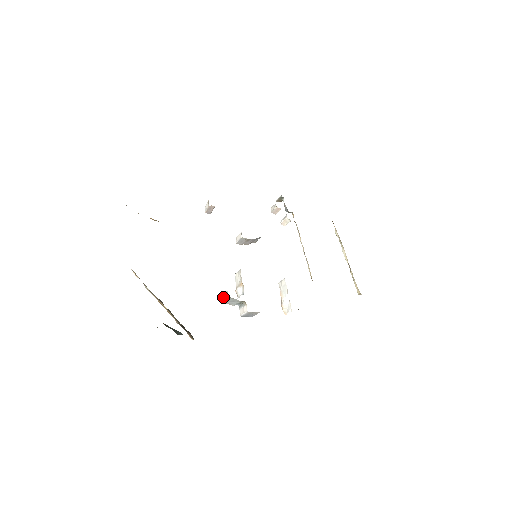
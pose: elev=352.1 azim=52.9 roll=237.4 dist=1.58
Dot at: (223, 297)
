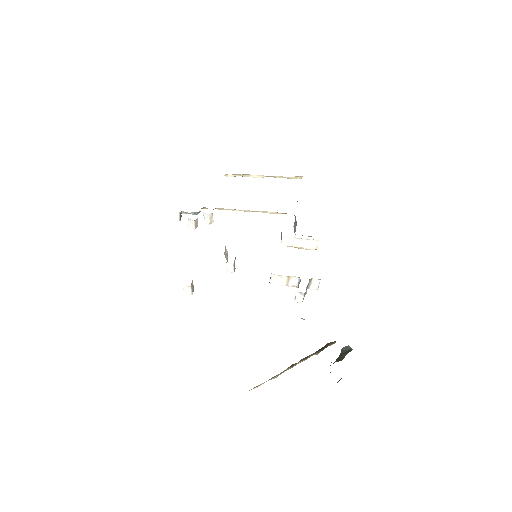
Dot at: (300, 300)
